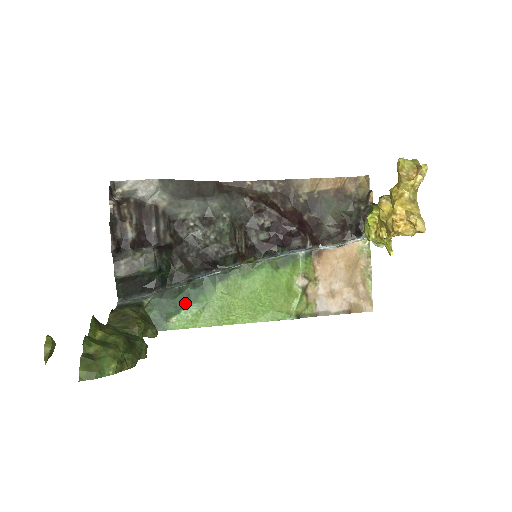
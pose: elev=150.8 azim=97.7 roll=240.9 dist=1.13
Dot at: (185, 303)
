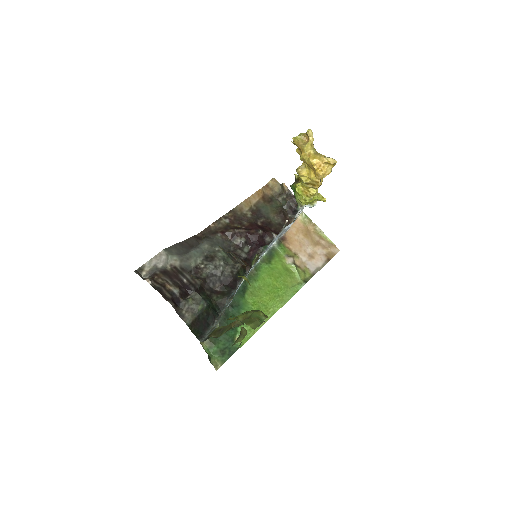
Dot at: occluded
